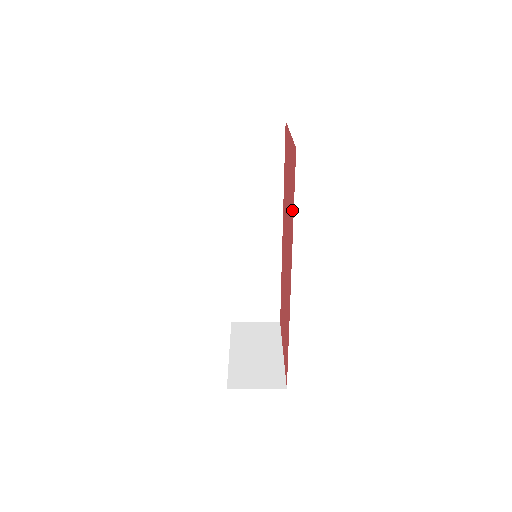
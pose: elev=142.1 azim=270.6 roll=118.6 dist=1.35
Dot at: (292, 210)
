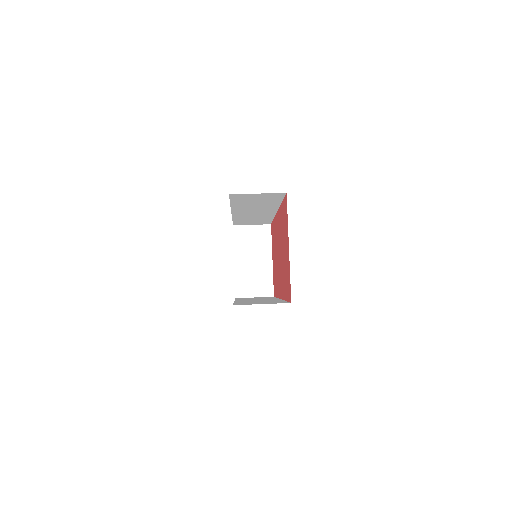
Dot at: (285, 291)
